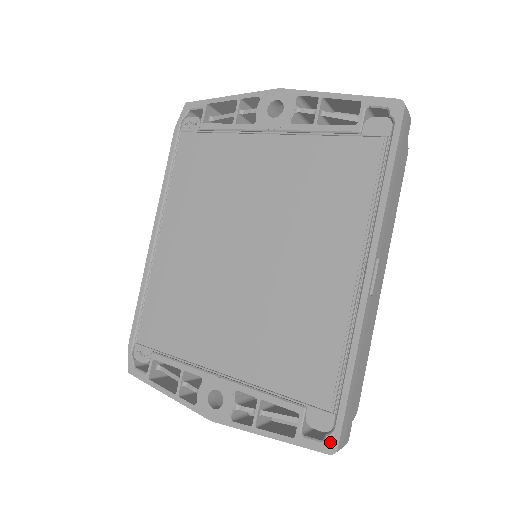
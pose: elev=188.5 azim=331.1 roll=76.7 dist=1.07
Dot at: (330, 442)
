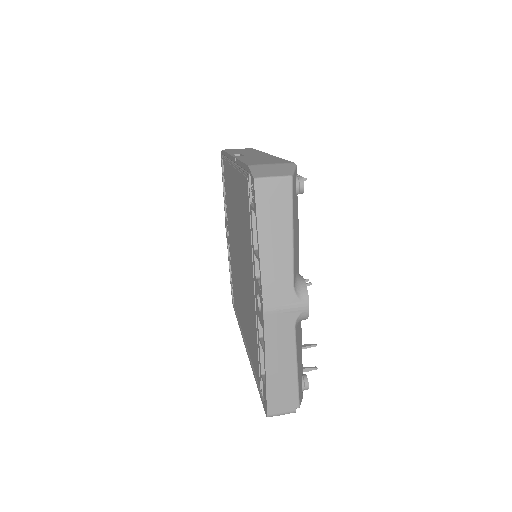
Dot at: (232, 302)
